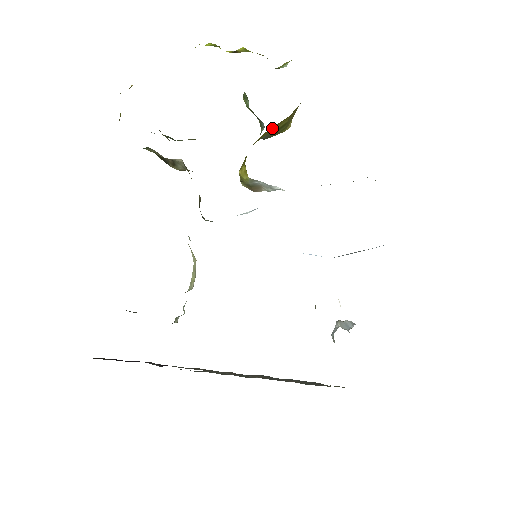
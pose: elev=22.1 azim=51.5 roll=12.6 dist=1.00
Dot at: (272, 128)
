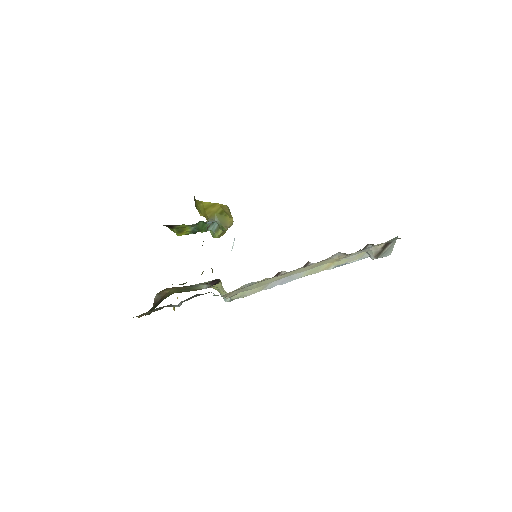
Dot at: (210, 206)
